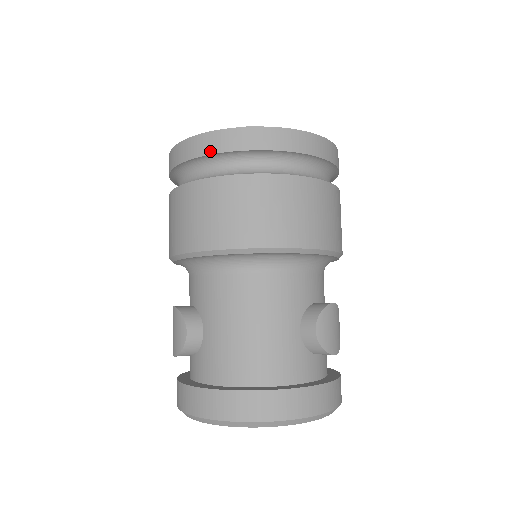
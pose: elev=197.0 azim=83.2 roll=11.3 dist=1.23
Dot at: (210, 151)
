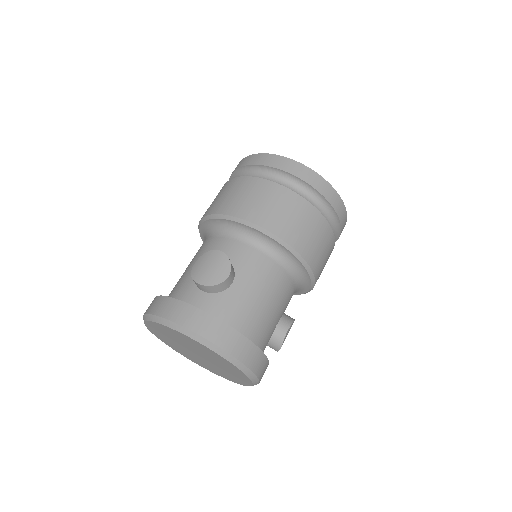
Dot at: (317, 187)
